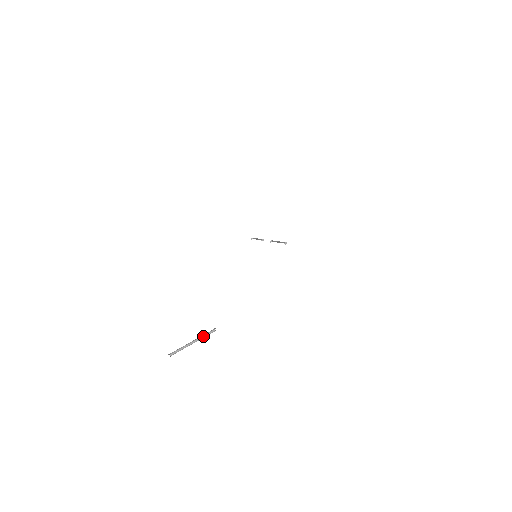
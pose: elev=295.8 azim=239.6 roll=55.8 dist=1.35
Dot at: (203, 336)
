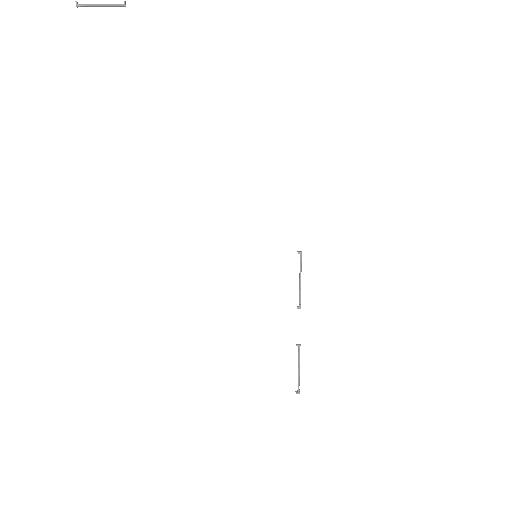
Dot at: (112, 5)
